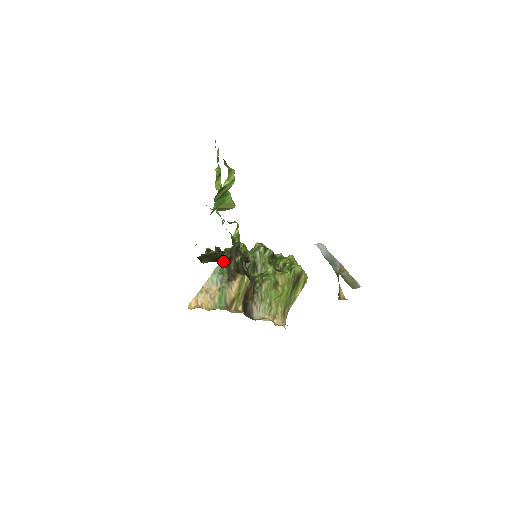
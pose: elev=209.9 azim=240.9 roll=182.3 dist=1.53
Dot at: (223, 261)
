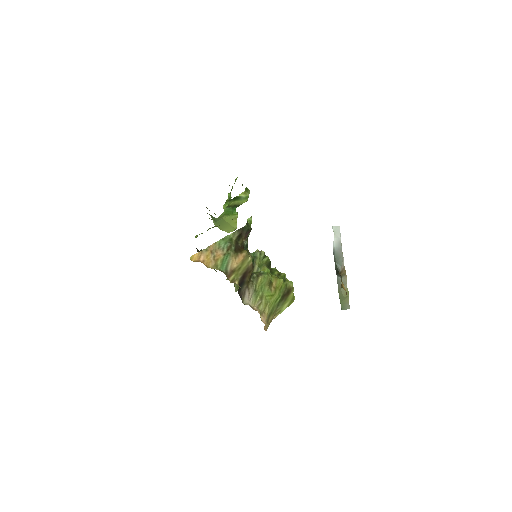
Dot at: (234, 234)
